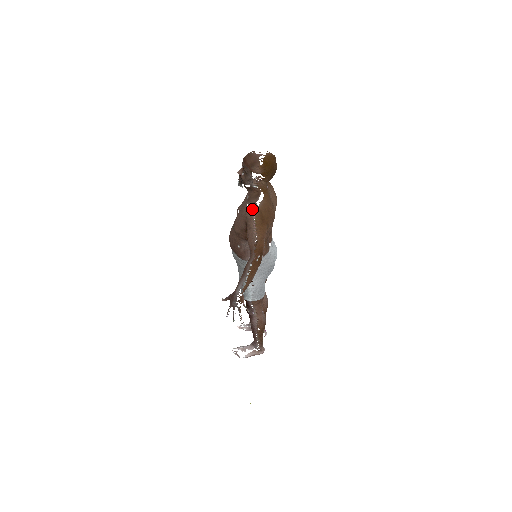
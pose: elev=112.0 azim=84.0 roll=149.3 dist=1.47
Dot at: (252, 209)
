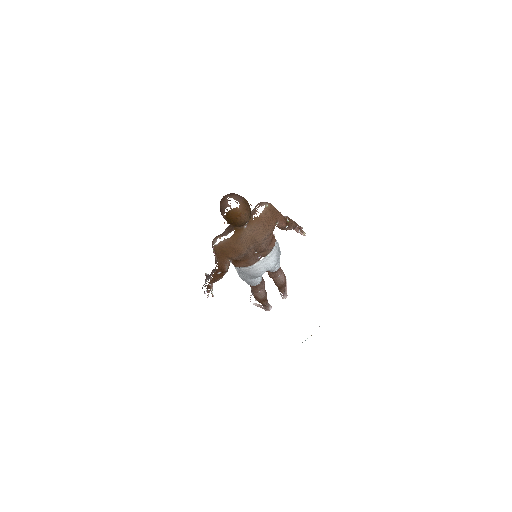
Dot at: (215, 241)
